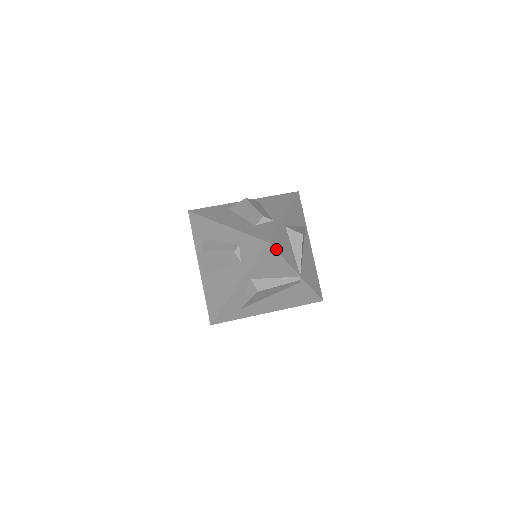
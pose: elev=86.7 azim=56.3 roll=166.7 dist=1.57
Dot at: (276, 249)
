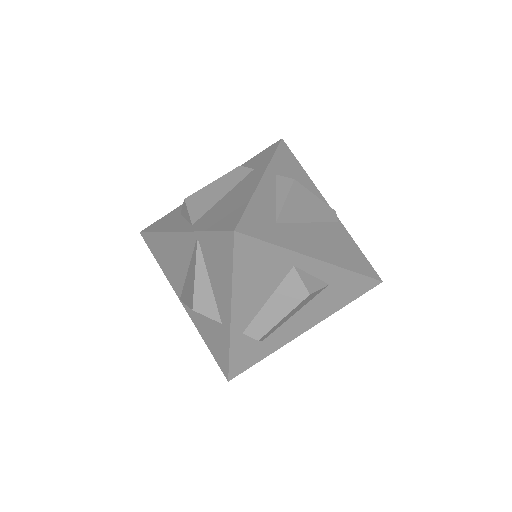
Dot at: (292, 155)
